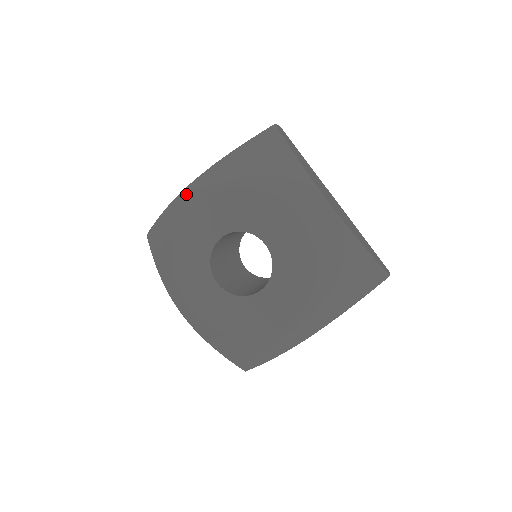
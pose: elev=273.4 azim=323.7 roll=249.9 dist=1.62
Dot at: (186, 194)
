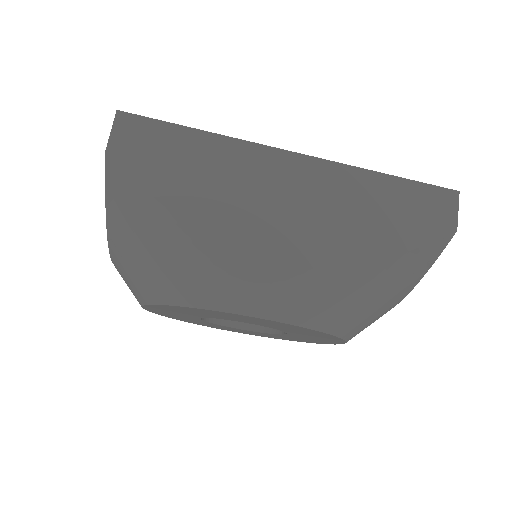
Dot at: occluded
